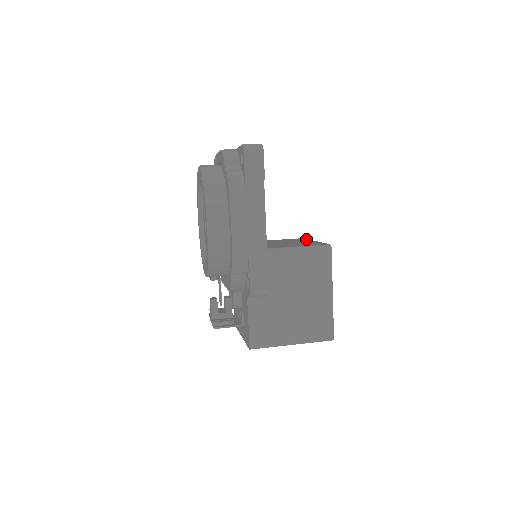
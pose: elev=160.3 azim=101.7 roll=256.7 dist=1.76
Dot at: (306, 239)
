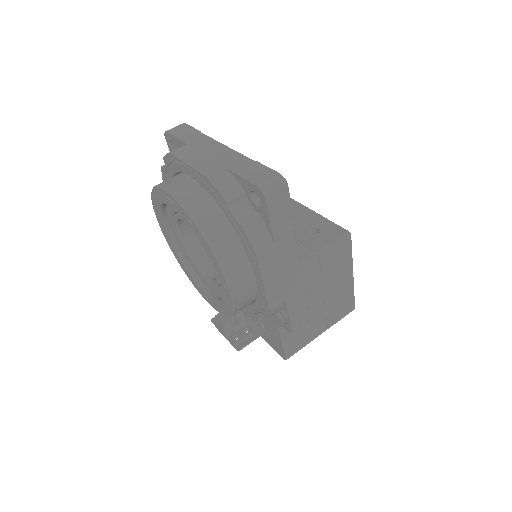
Dot at: (293, 201)
